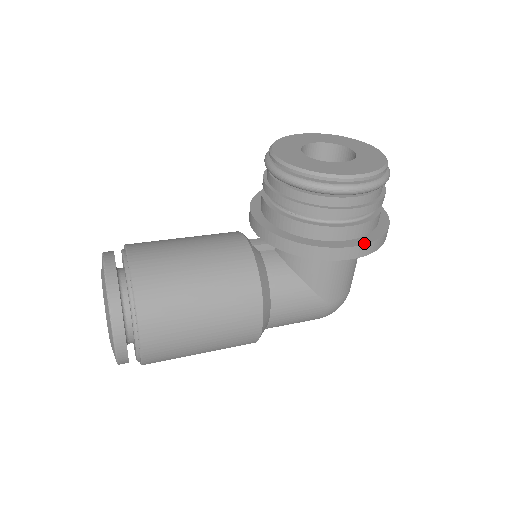
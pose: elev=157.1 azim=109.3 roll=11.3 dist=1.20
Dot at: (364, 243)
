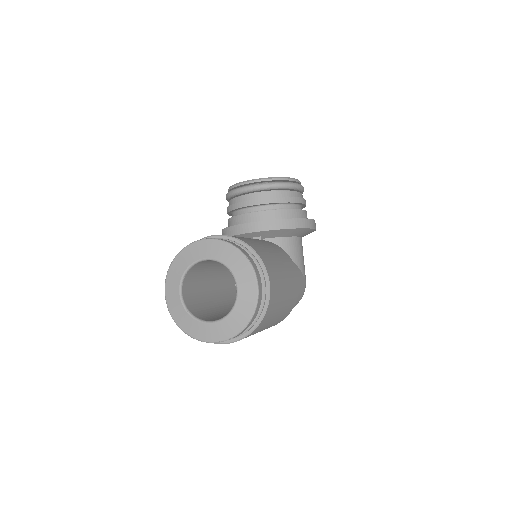
Dot at: occluded
